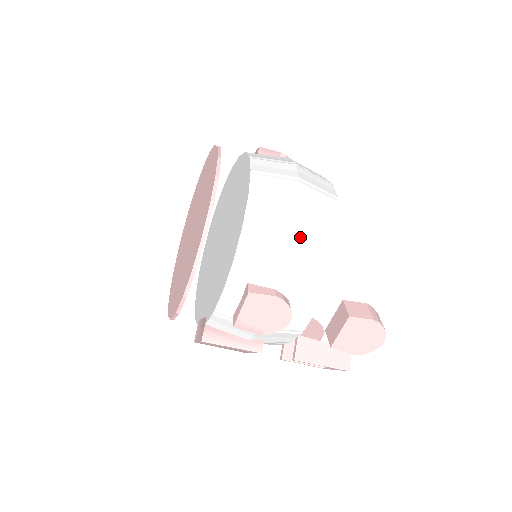
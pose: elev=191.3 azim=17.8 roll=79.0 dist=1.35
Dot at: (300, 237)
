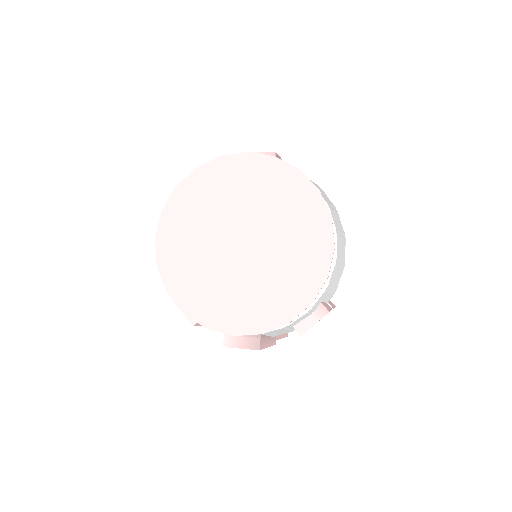
Dot at: occluded
